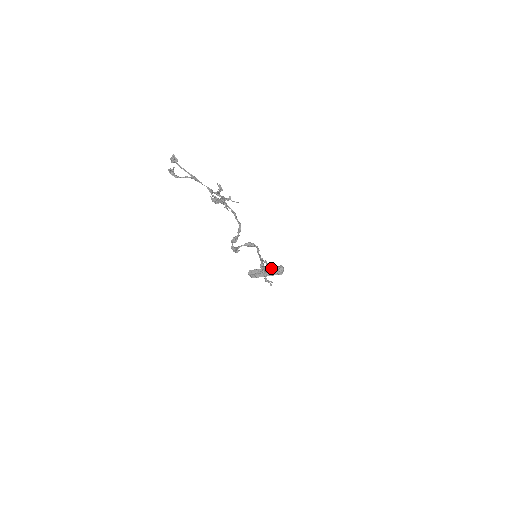
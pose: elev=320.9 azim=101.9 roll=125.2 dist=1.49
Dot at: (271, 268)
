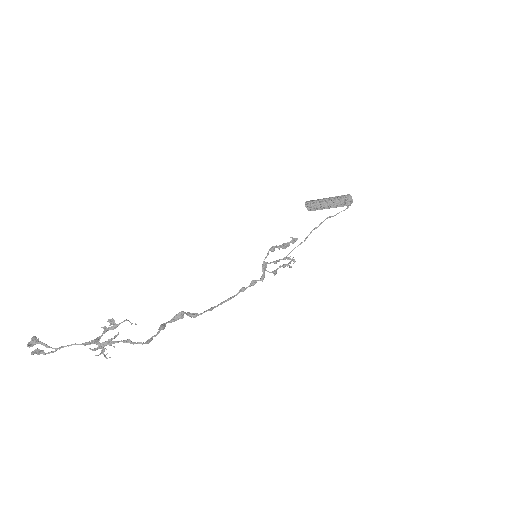
Dot at: (337, 196)
